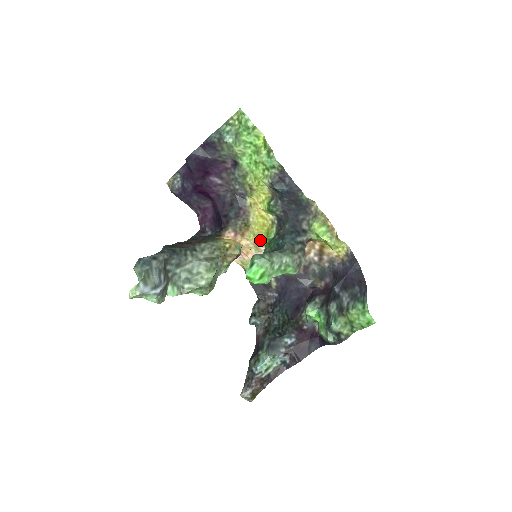
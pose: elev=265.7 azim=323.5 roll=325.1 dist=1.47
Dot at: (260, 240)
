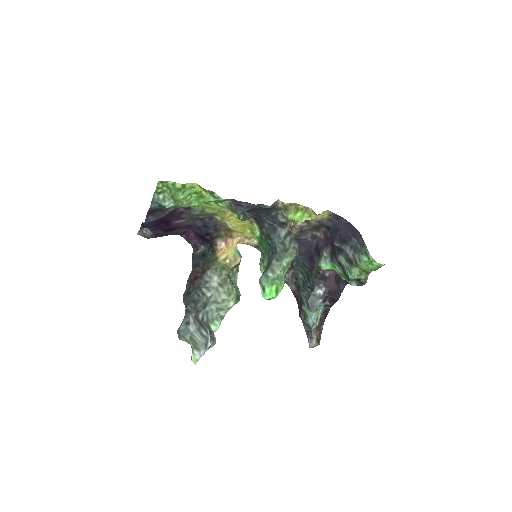
Dot at: (248, 235)
